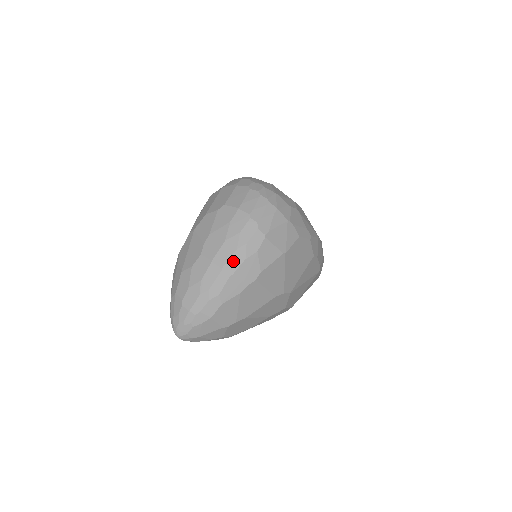
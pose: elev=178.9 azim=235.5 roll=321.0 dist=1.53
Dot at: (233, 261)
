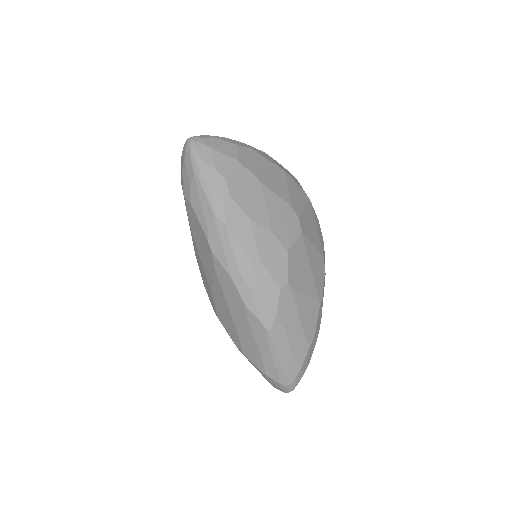
Dot at: occluded
